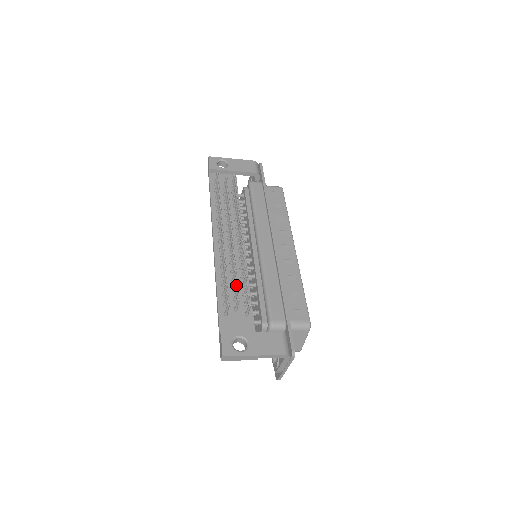
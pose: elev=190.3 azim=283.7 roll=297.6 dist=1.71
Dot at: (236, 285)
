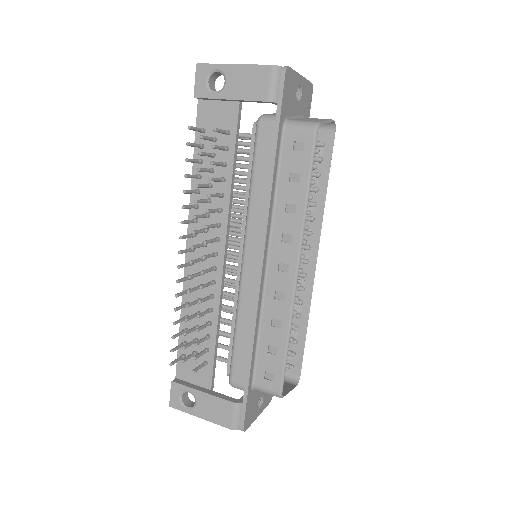
Dot at: occluded
